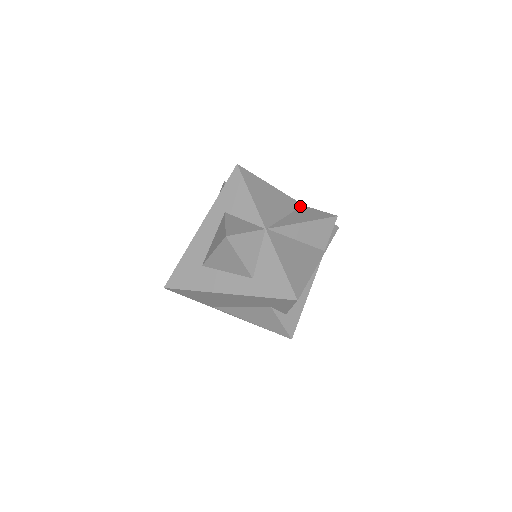
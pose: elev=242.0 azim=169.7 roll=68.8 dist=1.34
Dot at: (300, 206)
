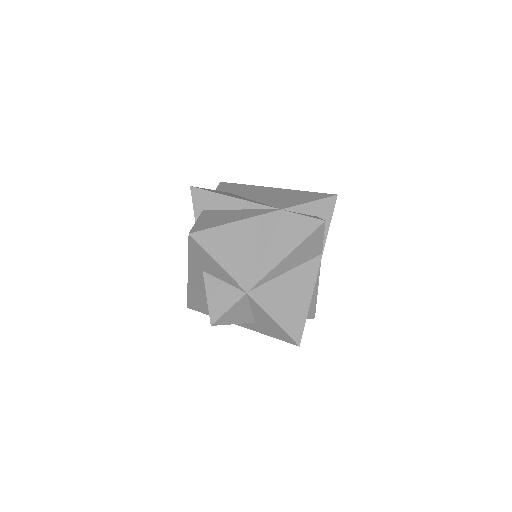
Dot at: (280, 215)
